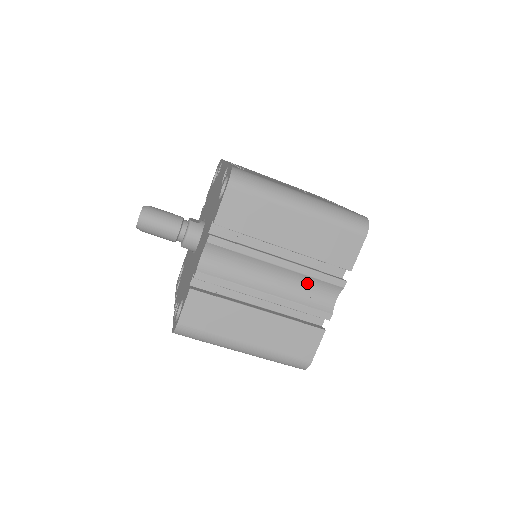
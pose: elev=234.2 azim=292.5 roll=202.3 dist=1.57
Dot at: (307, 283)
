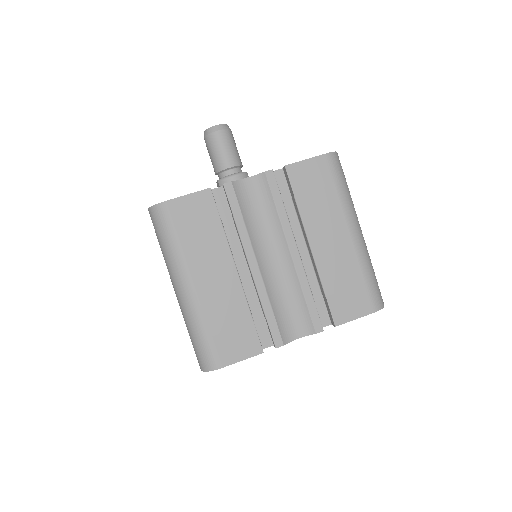
Dot at: (293, 296)
